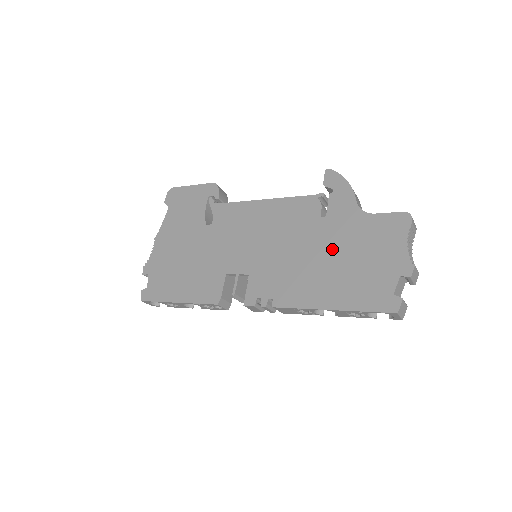
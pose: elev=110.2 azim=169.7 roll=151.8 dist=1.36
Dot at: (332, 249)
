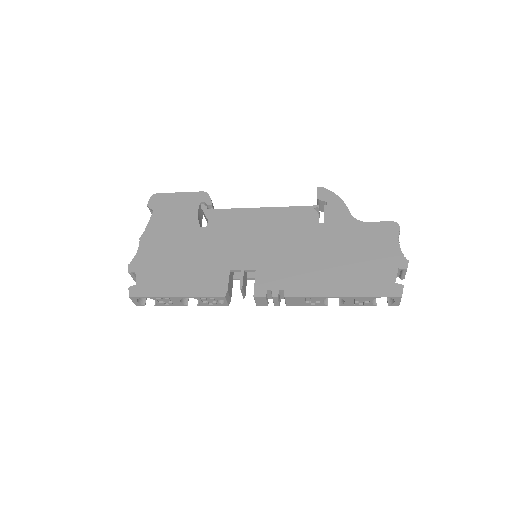
Dot at: (335, 248)
